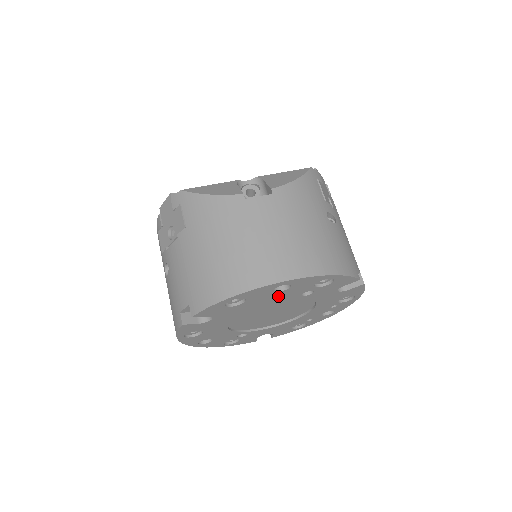
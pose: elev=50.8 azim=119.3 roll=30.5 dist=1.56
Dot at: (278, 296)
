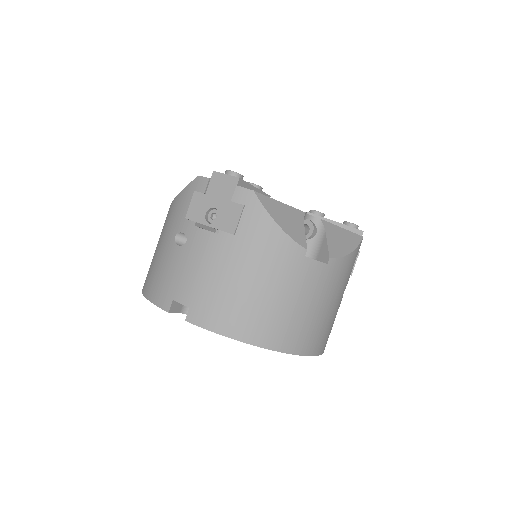
Dot at: occluded
